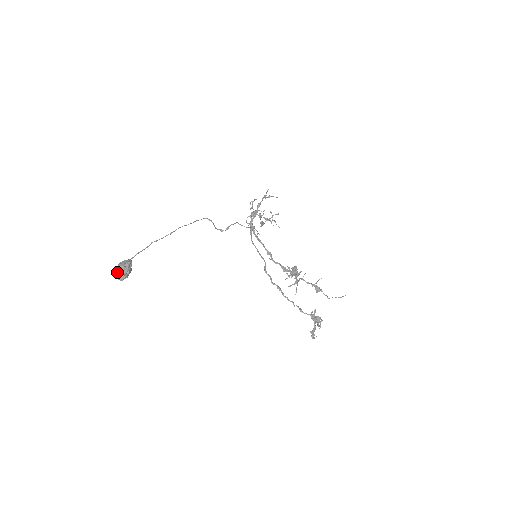
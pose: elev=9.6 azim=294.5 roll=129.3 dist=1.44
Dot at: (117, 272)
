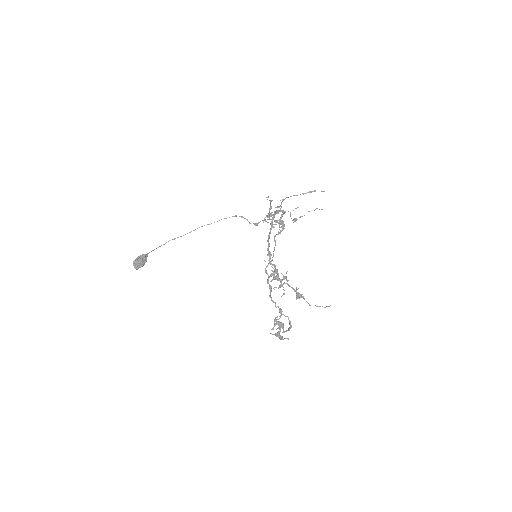
Dot at: (133, 263)
